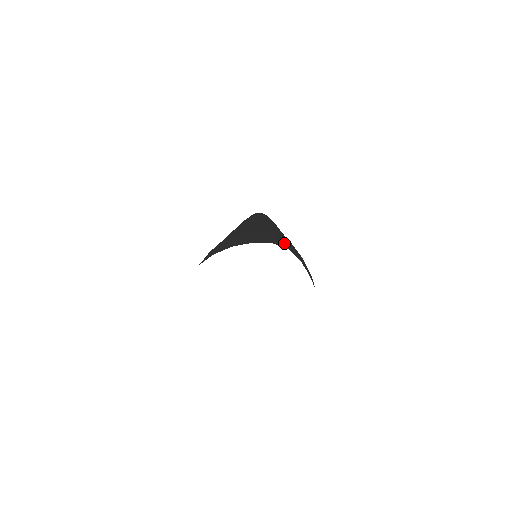
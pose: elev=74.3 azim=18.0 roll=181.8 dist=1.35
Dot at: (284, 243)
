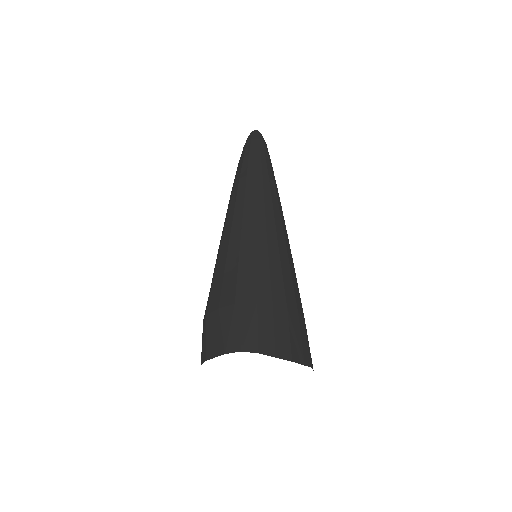
Dot at: occluded
